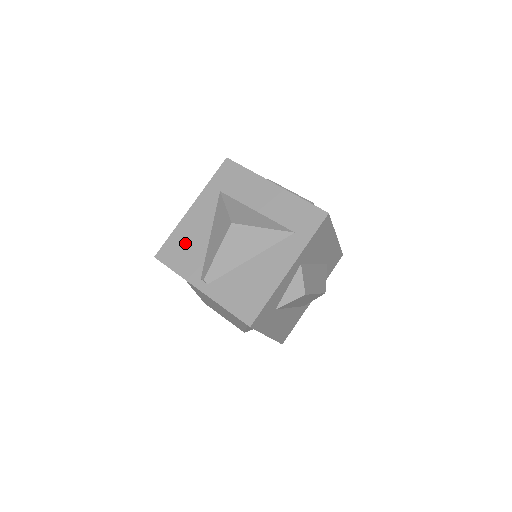
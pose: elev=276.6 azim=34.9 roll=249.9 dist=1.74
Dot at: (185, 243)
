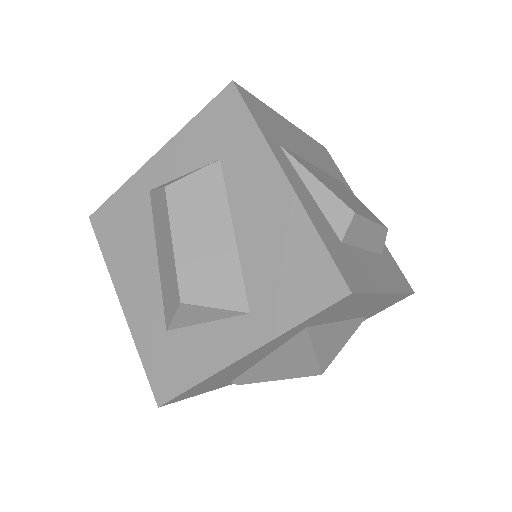
Dot at: (218, 380)
